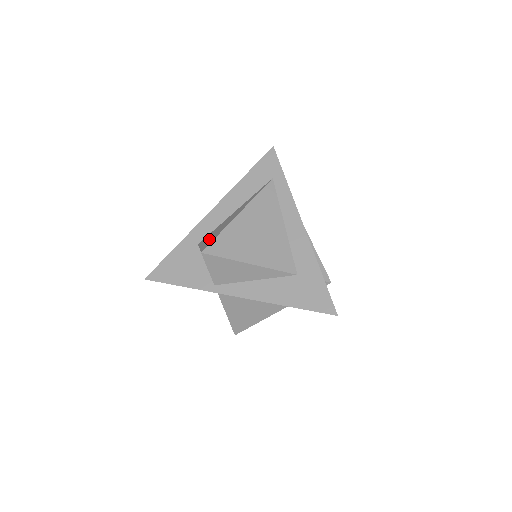
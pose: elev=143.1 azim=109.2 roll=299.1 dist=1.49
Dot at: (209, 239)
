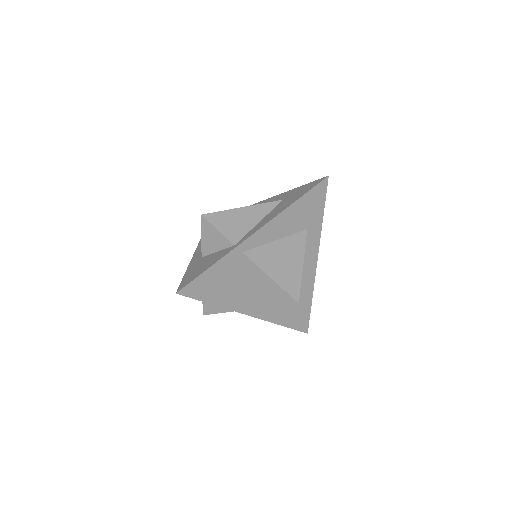
Dot at: occluded
